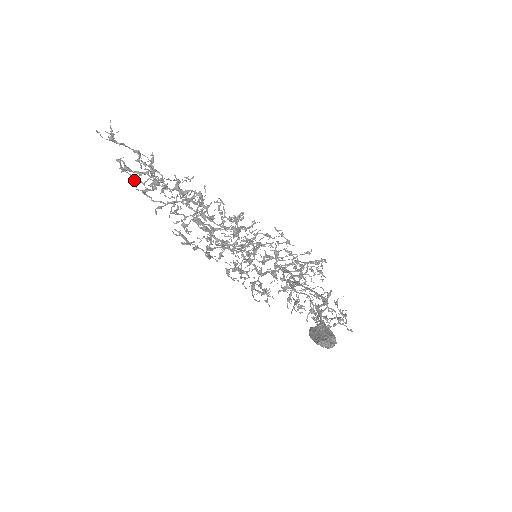
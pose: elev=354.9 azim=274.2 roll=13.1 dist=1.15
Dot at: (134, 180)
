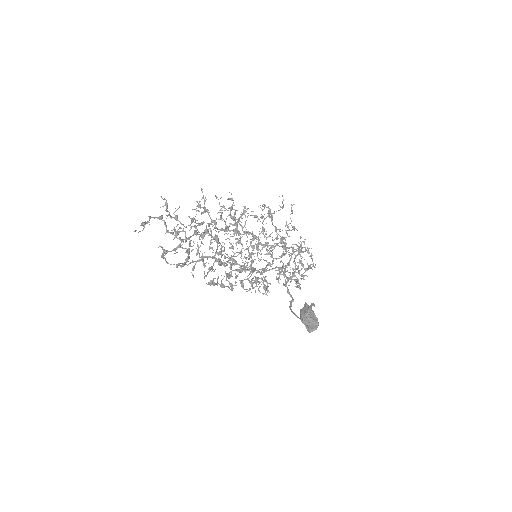
Dot at: (177, 266)
